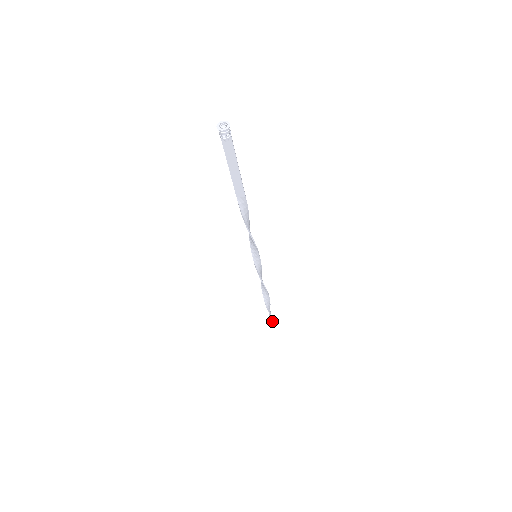
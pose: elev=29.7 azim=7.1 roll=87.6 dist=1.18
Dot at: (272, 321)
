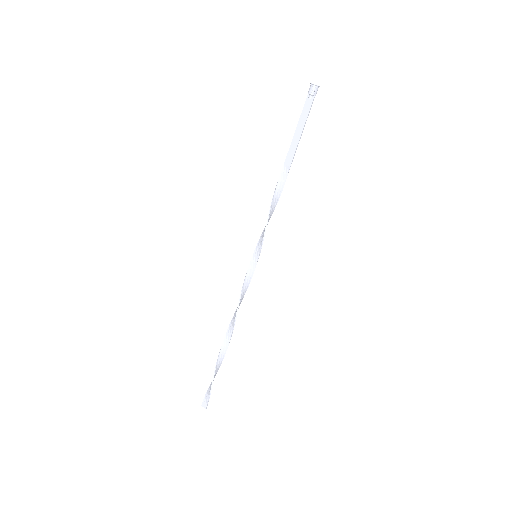
Dot at: (209, 392)
